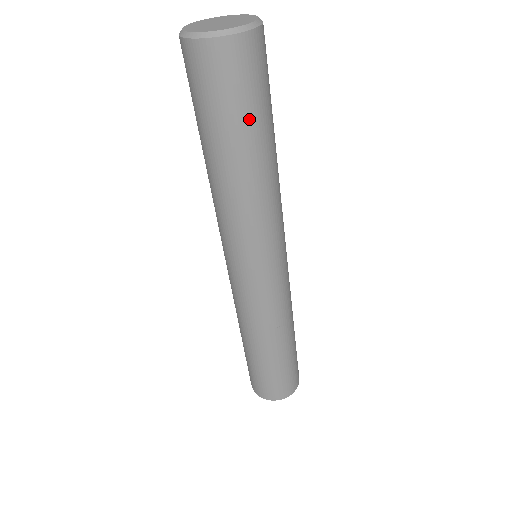
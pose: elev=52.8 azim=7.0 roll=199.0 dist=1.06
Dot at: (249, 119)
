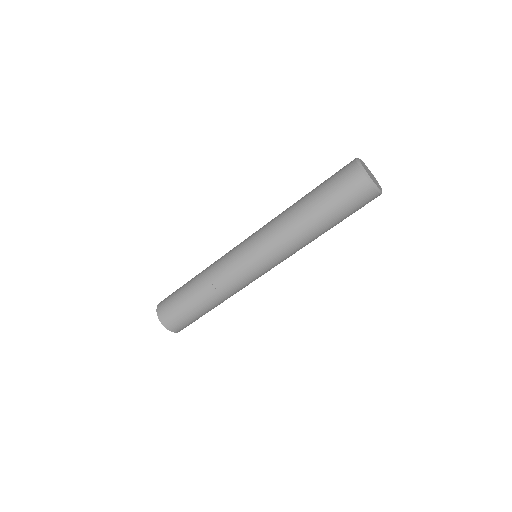
Dot at: occluded
